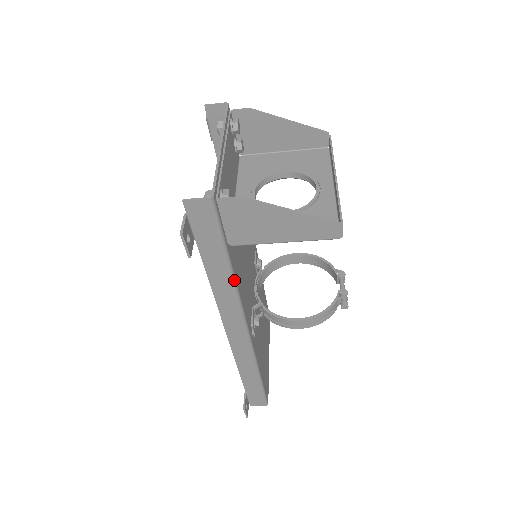
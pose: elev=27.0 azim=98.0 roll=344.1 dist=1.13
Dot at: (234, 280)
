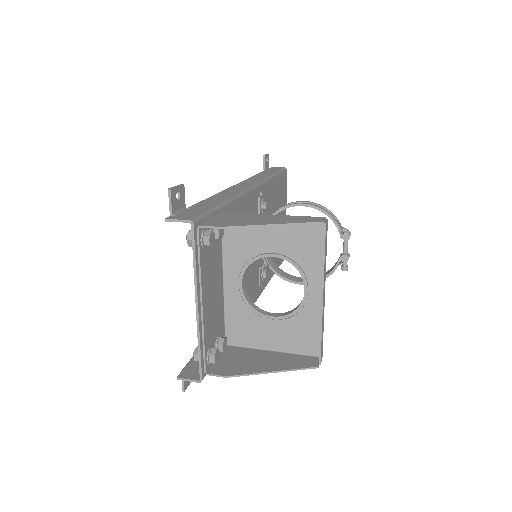
Dot at: occluded
